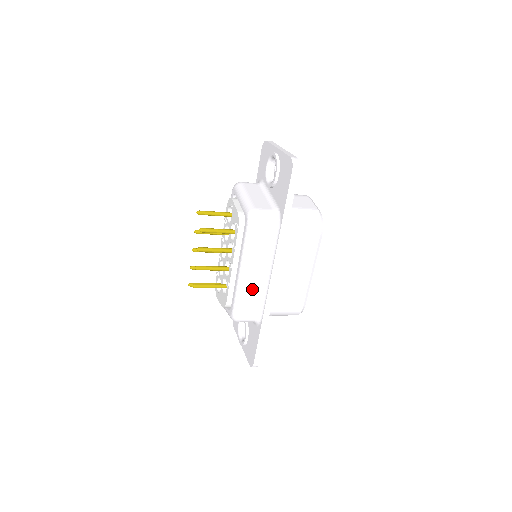
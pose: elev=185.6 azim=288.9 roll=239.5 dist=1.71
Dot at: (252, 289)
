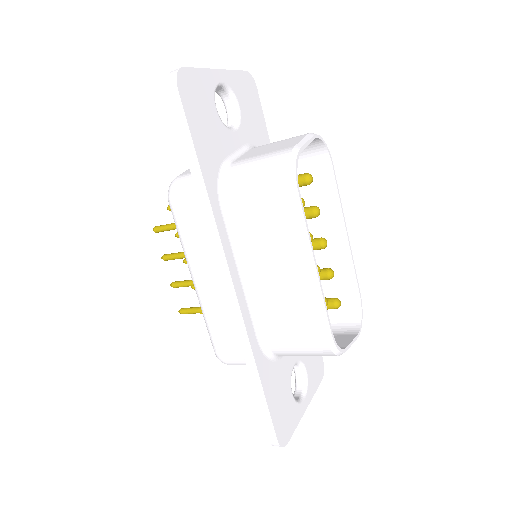
Dot at: (215, 308)
